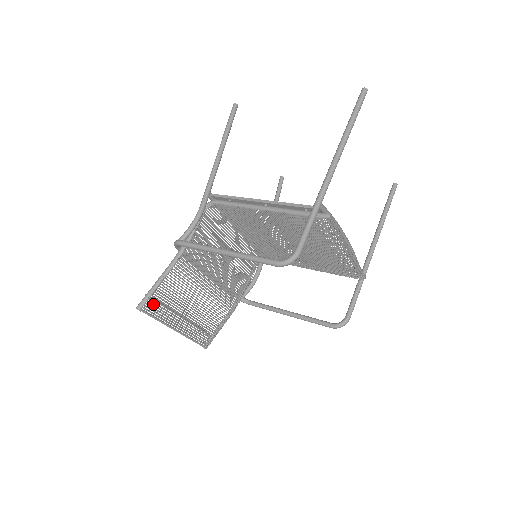
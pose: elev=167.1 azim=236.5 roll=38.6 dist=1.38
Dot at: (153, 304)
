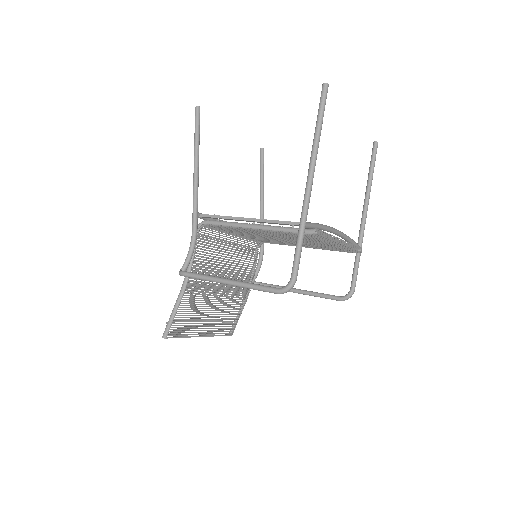
Dot at: occluded
